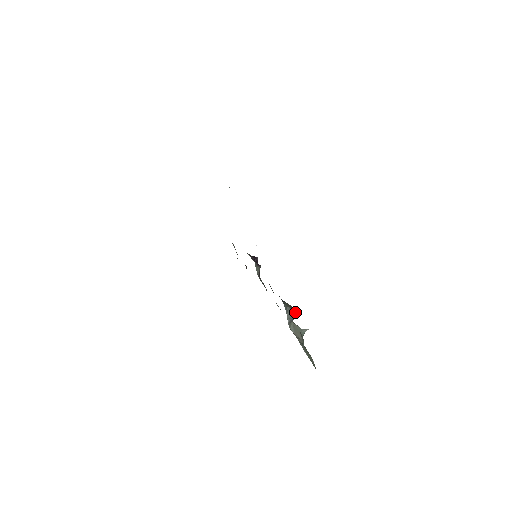
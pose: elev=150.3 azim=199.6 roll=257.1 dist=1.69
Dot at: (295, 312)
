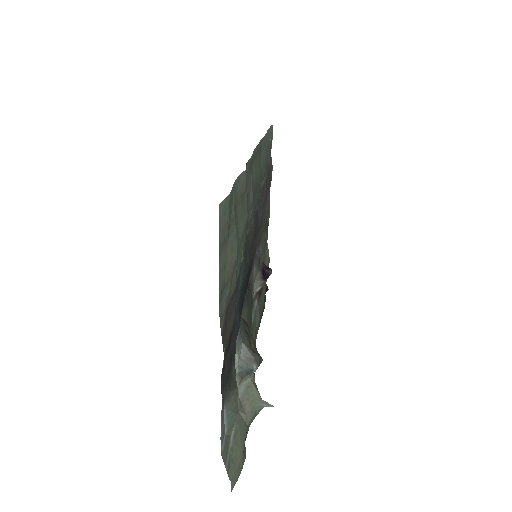
Dot at: (255, 361)
